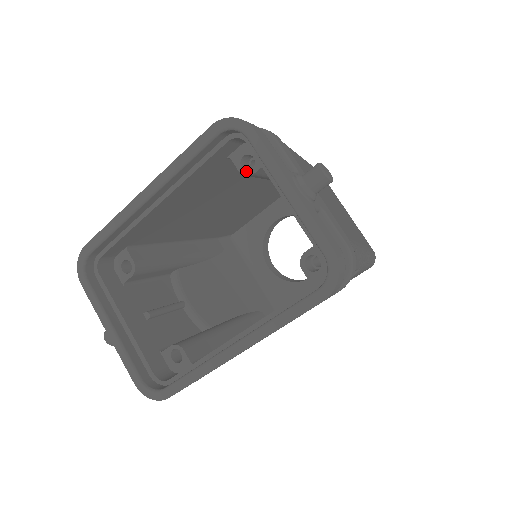
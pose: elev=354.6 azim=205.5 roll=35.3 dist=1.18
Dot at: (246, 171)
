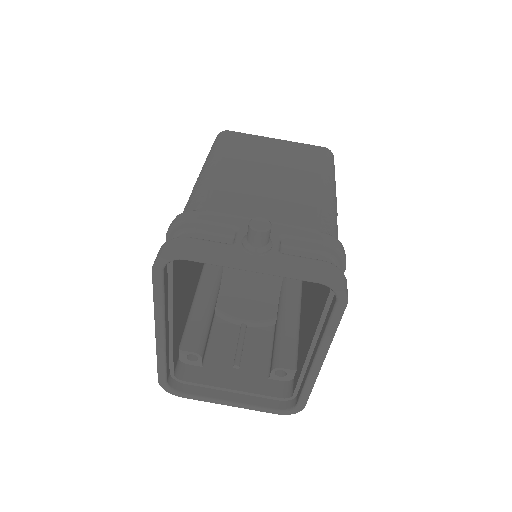
Dot at: occluded
